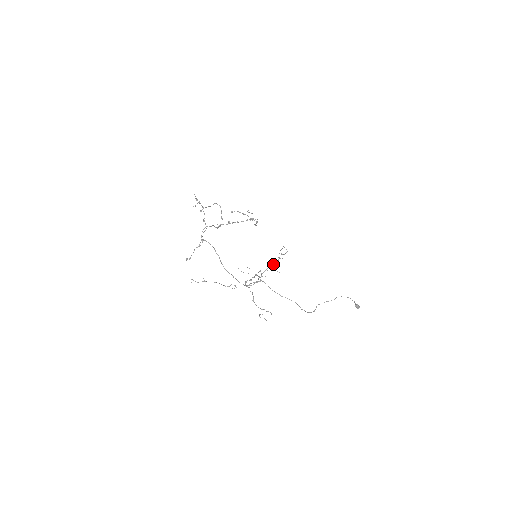
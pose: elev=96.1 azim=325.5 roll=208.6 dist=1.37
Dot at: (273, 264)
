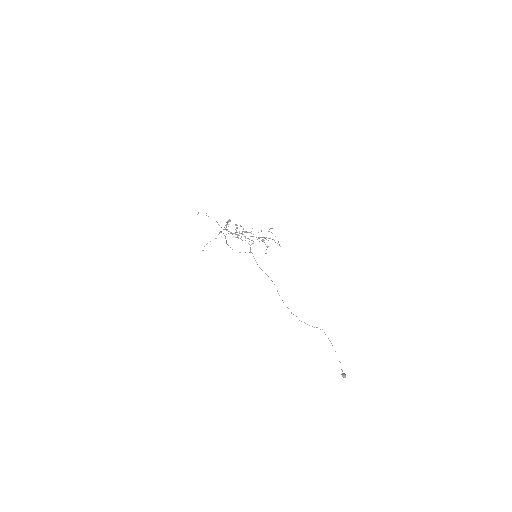
Dot at: occluded
